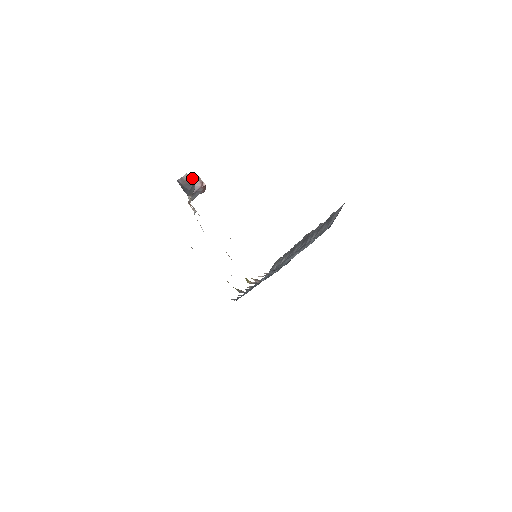
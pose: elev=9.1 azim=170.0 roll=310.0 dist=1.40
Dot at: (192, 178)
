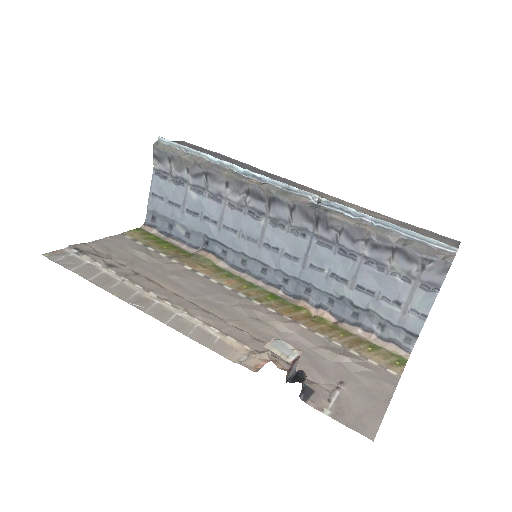
Dot at: (291, 367)
